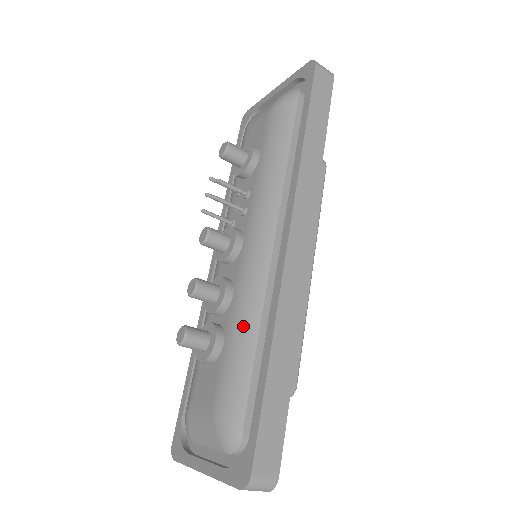
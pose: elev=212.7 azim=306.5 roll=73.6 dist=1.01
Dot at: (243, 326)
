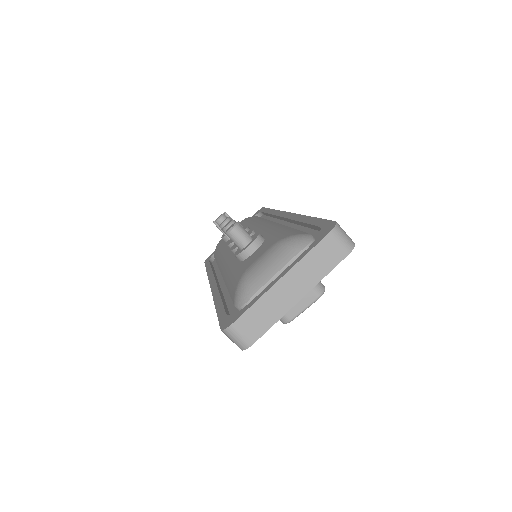
Dot at: (277, 228)
